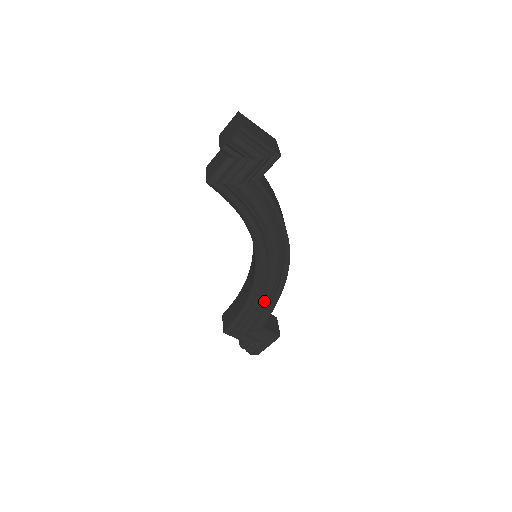
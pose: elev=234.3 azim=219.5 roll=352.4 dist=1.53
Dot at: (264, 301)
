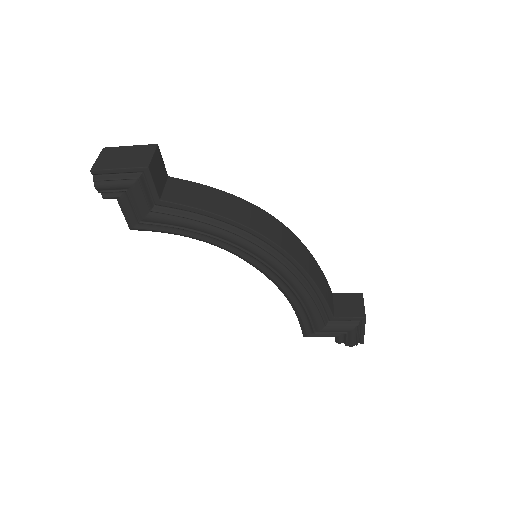
Dot at: (301, 296)
